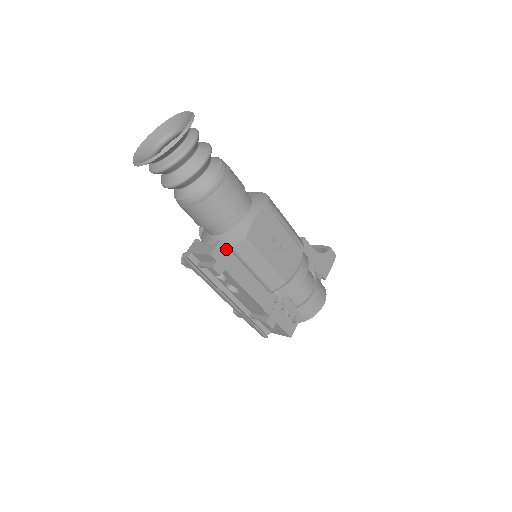
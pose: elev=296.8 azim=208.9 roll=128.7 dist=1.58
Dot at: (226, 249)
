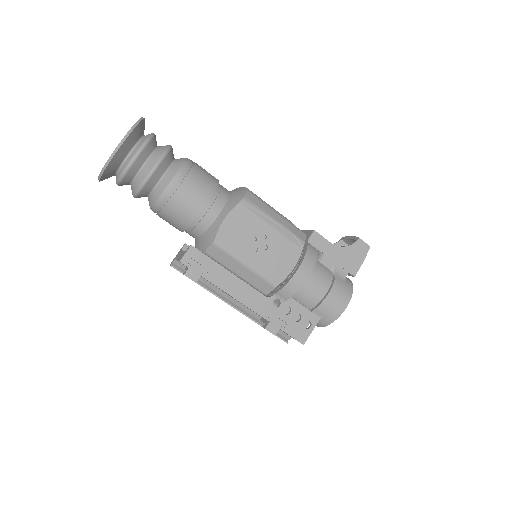
Dot at: (200, 254)
